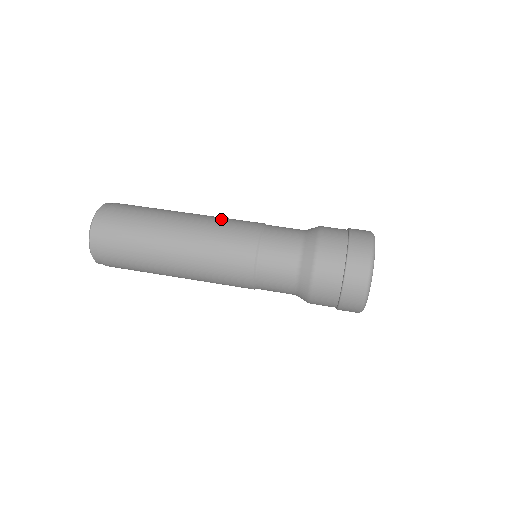
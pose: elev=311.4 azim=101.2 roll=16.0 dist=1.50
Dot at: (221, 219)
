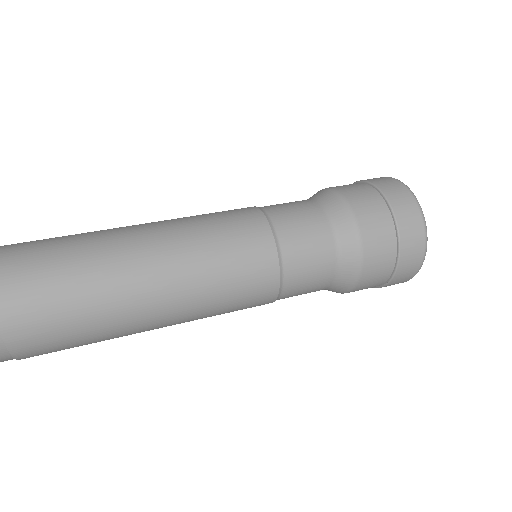
Dot at: occluded
